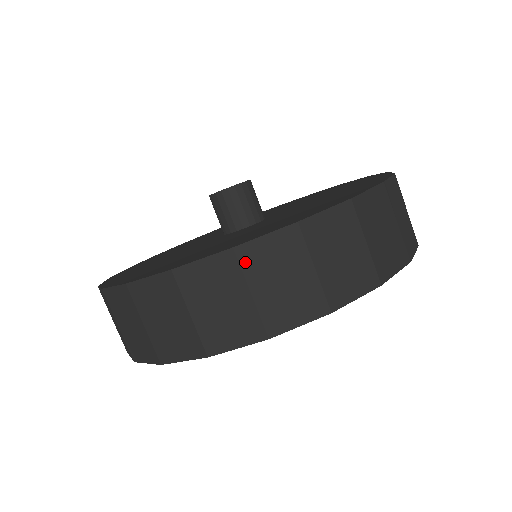
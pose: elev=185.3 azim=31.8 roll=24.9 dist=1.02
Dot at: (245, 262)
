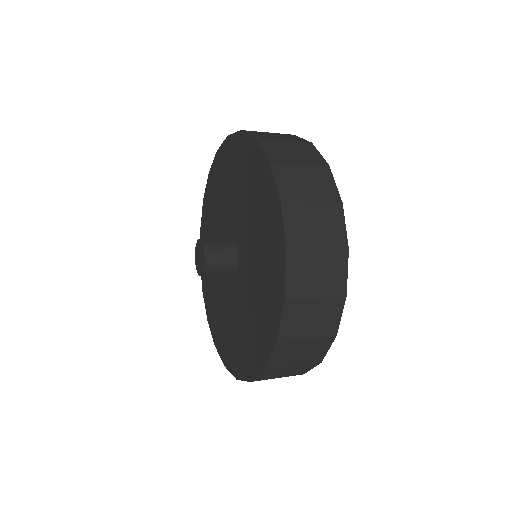
Dot at: occluded
